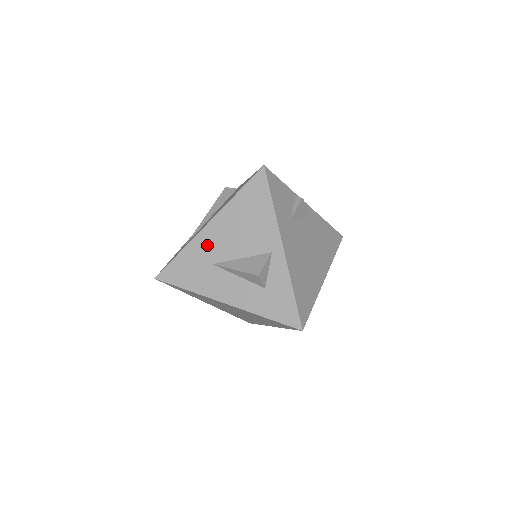
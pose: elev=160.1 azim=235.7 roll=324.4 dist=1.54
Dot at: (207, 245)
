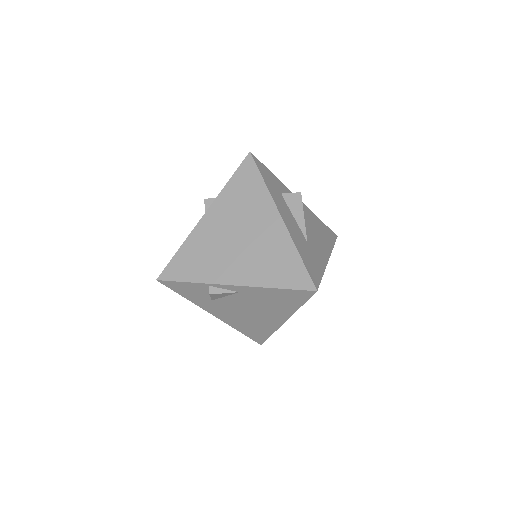
Dot at: occluded
